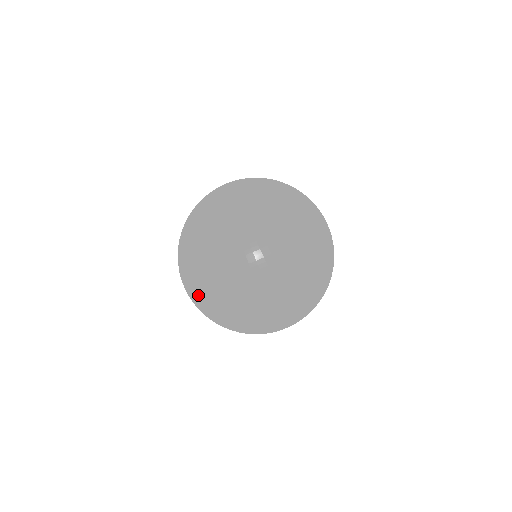
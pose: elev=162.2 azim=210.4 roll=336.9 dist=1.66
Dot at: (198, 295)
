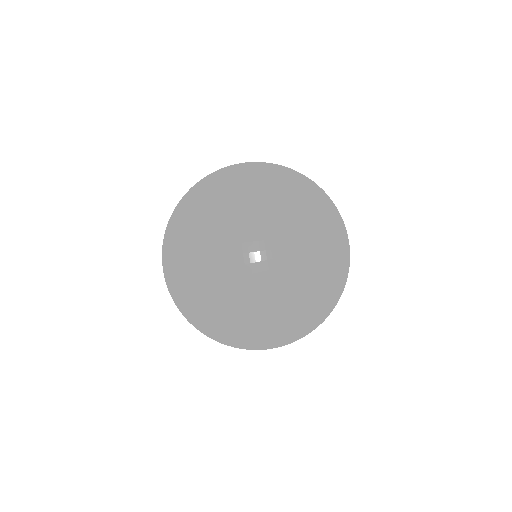
Dot at: (218, 322)
